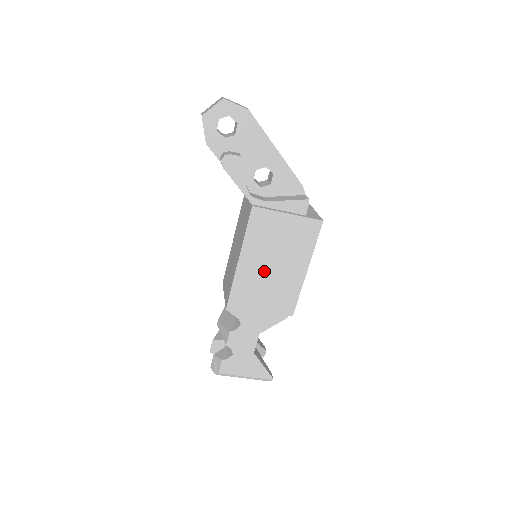
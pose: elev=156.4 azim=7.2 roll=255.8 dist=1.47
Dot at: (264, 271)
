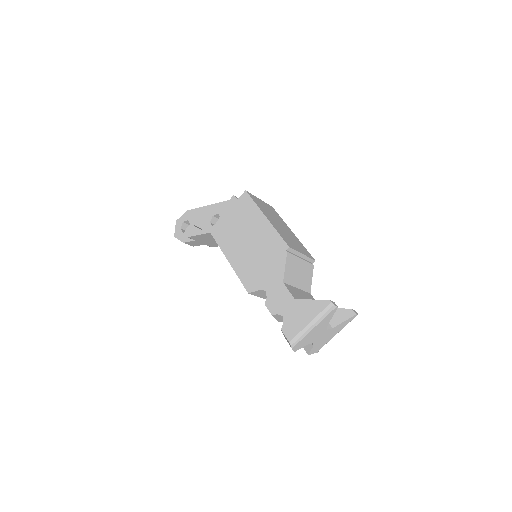
Dot at: (245, 248)
